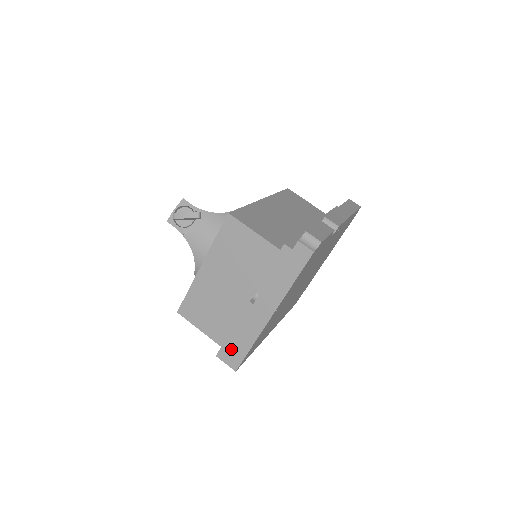
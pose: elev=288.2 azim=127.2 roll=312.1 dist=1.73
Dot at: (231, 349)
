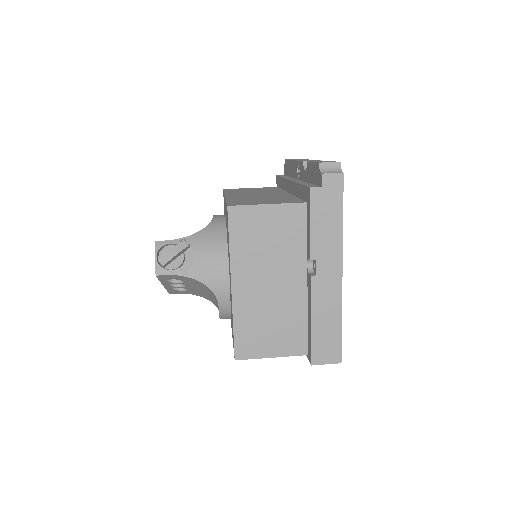
Dot at: (322, 343)
